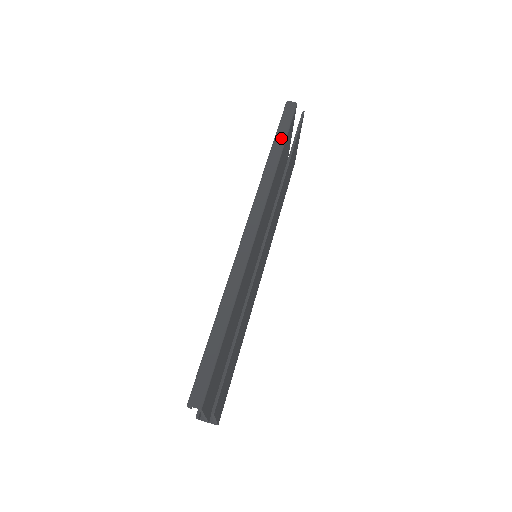
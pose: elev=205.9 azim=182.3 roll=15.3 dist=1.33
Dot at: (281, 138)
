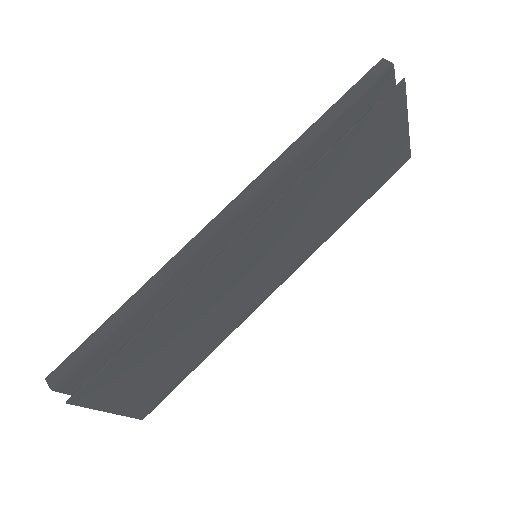
Dot at: (336, 109)
